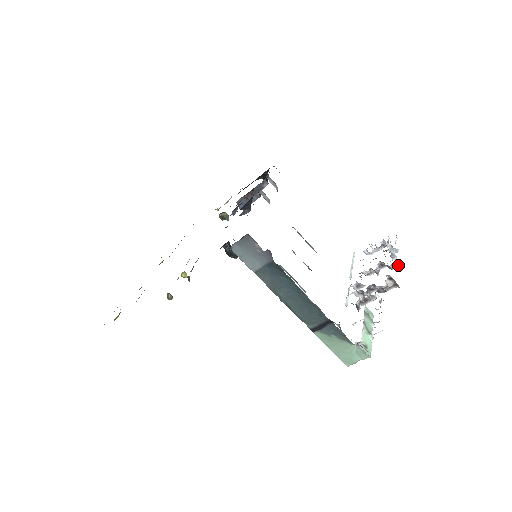
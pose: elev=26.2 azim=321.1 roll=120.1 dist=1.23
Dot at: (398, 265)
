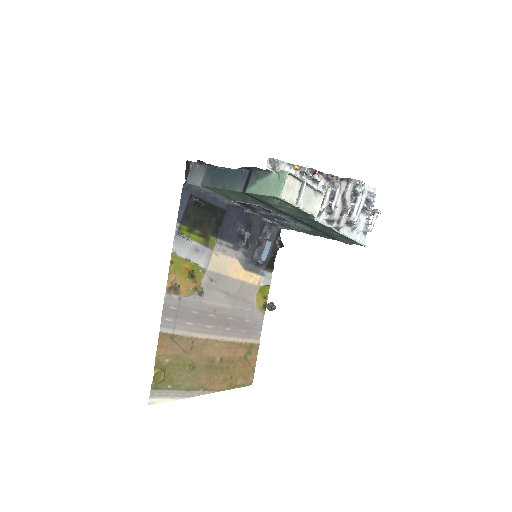
Dot at: (359, 184)
